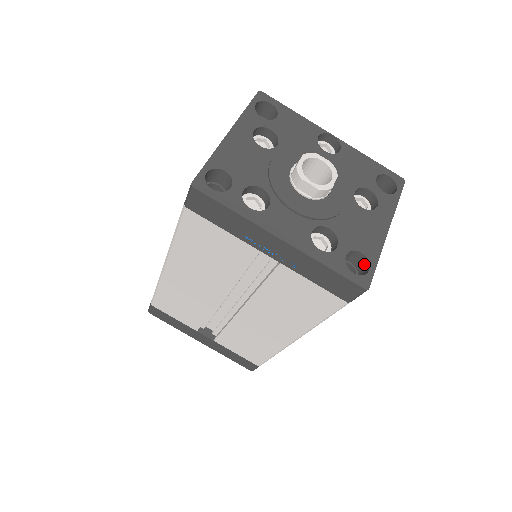
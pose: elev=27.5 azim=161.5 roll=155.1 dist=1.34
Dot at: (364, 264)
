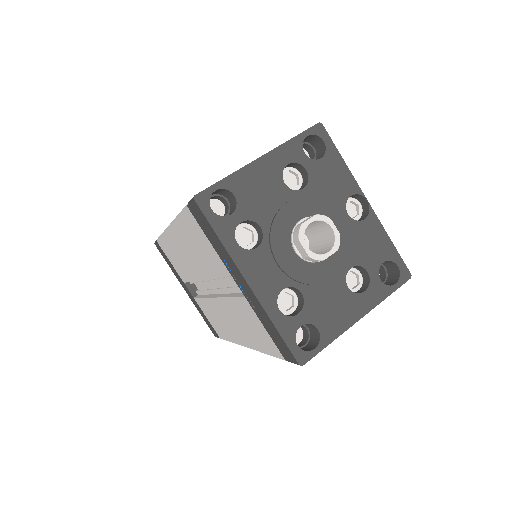
Dot at: (316, 339)
